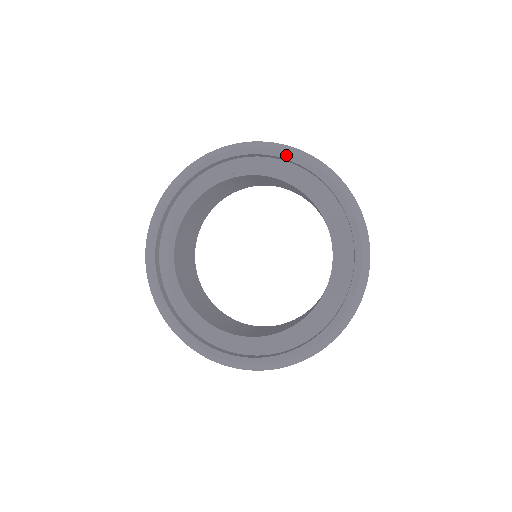
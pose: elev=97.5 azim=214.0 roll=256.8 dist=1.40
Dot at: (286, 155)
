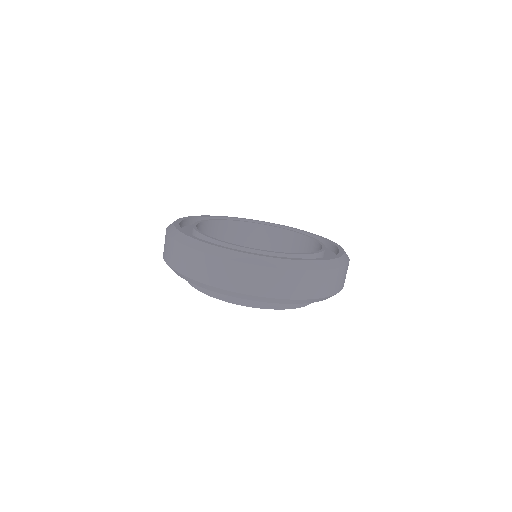
Dot at: (274, 223)
